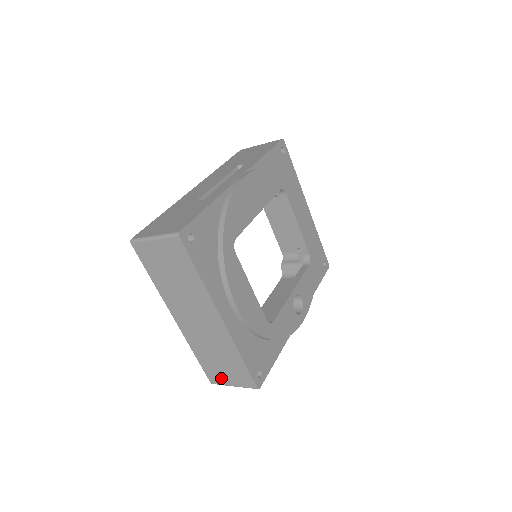
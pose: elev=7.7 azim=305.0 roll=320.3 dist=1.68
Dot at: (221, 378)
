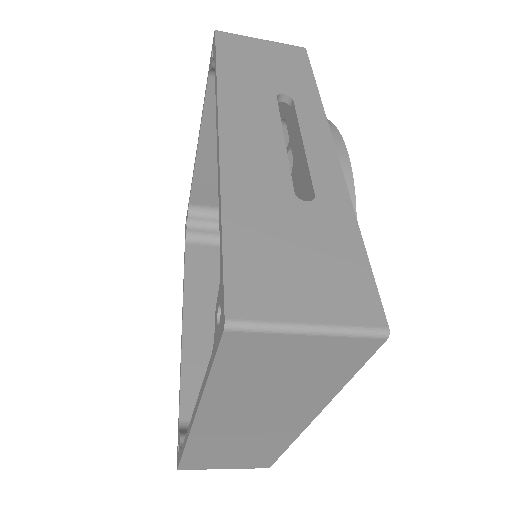
Dot at: (209, 465)
